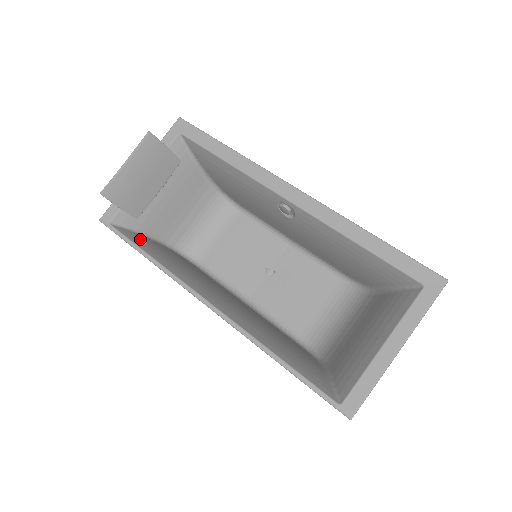
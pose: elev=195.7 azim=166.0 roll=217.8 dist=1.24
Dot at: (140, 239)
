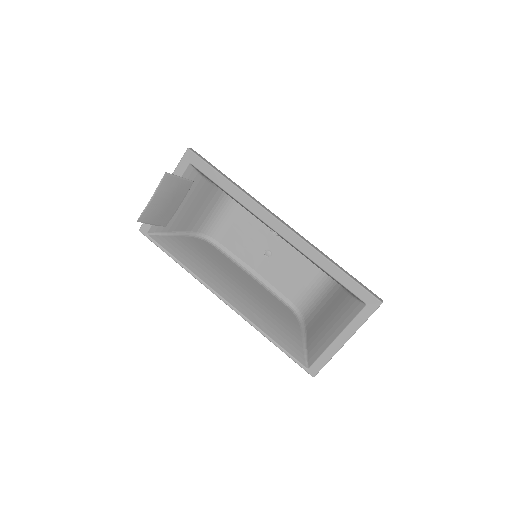
Dot at: (171, 243)
